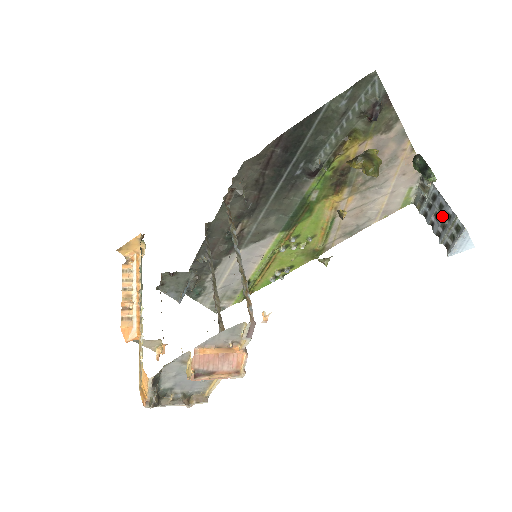
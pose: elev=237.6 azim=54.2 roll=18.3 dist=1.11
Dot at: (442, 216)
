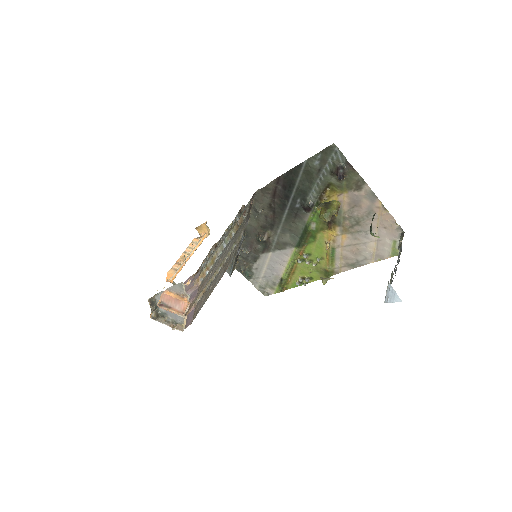
Dot at: occluded
